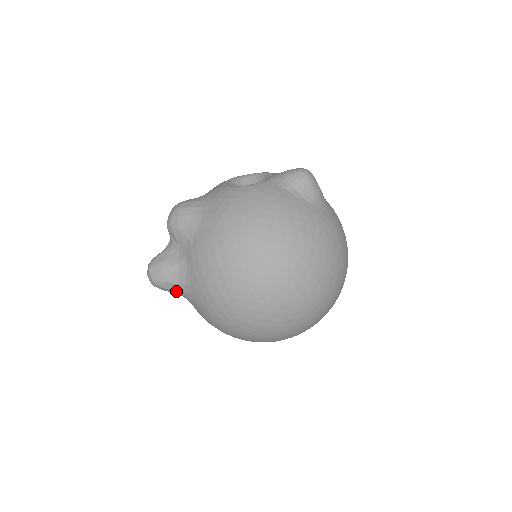
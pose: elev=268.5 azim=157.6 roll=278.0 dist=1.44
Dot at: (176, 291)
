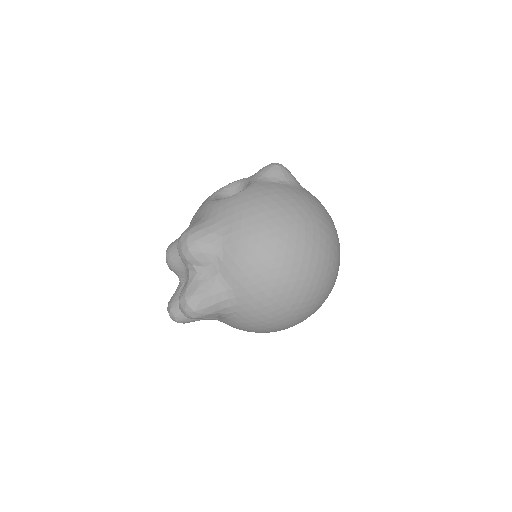
Dot at: (218, 312)
